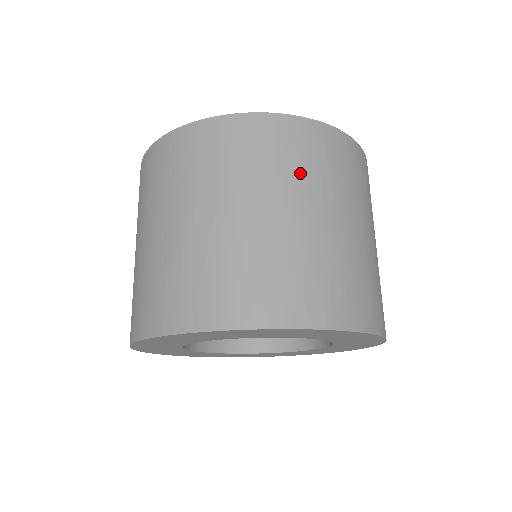
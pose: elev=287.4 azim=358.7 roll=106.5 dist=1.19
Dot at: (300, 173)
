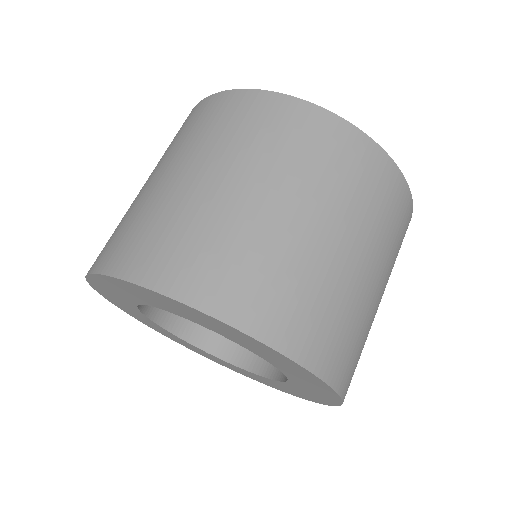
Dot at: (359, 204)
